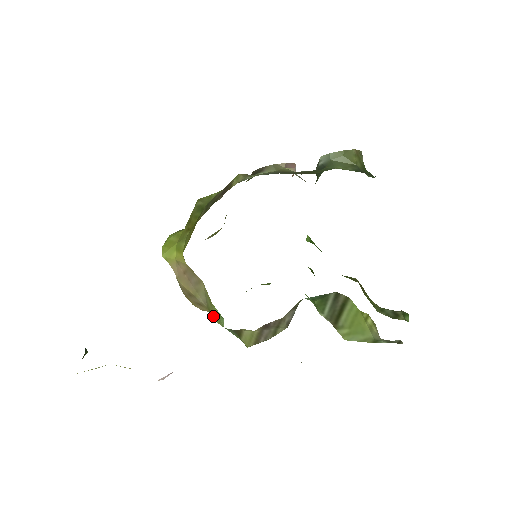
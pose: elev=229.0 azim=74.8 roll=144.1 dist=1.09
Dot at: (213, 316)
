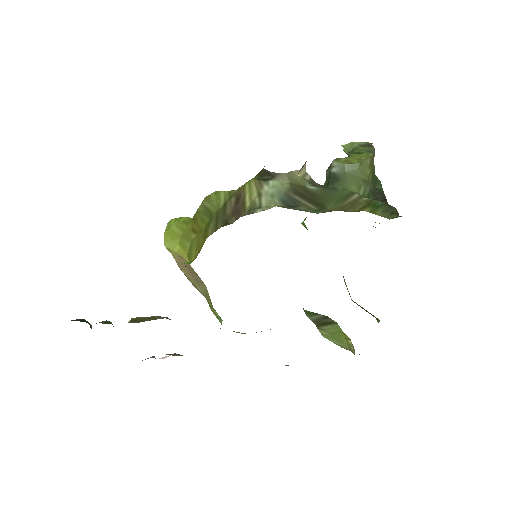
Dot at: (211, 309)
